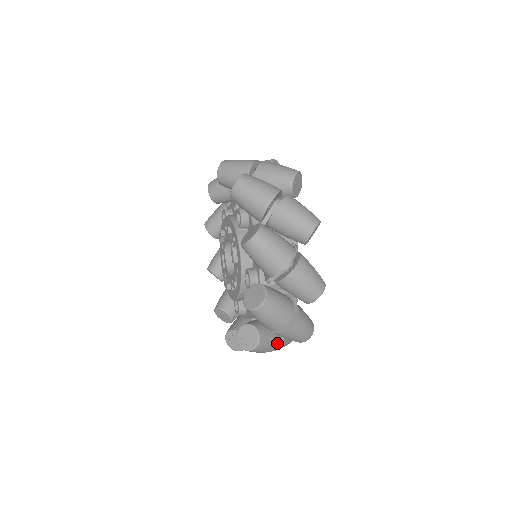
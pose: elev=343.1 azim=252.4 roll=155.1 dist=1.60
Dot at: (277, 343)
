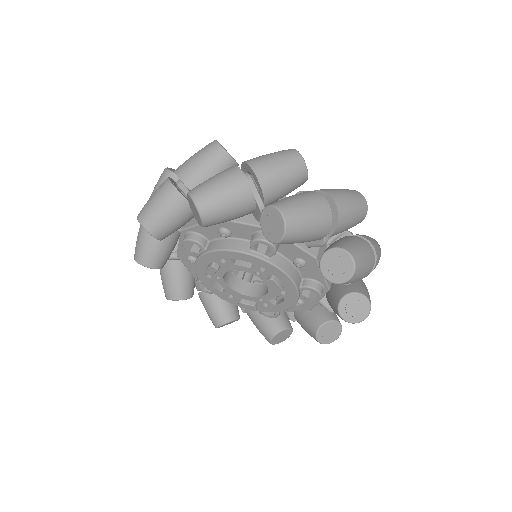
Dot at: occluded
